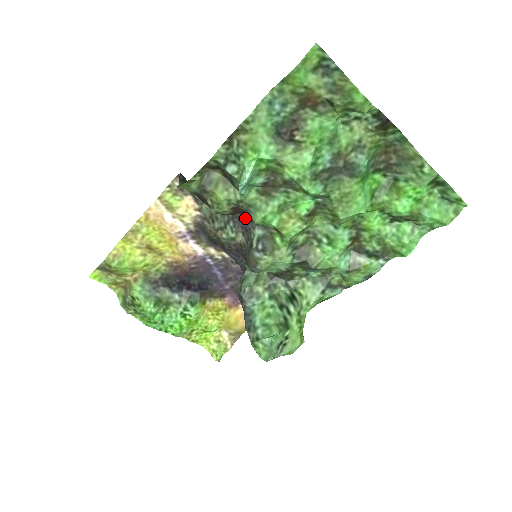
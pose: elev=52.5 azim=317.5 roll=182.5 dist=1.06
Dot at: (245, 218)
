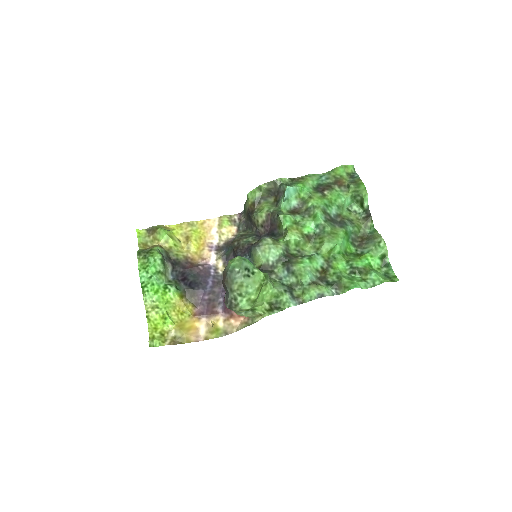
Dot at: (266, 234)
